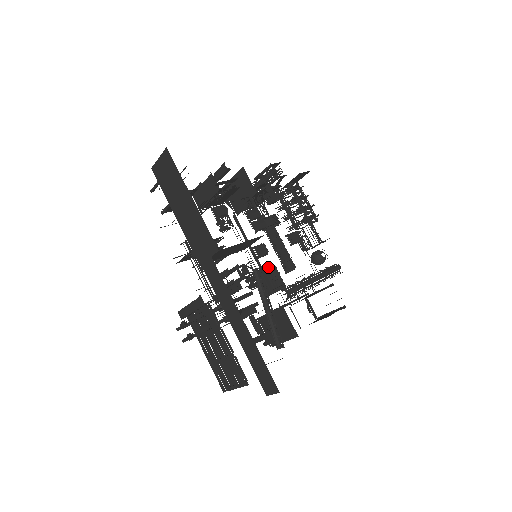
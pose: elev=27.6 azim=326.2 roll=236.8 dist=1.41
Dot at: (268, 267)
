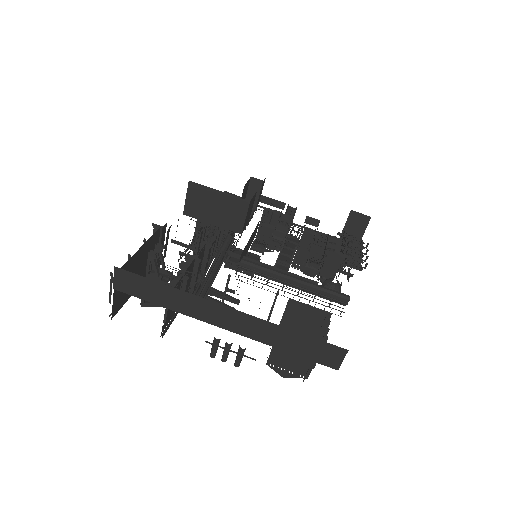
Dot at: (251, 253)
